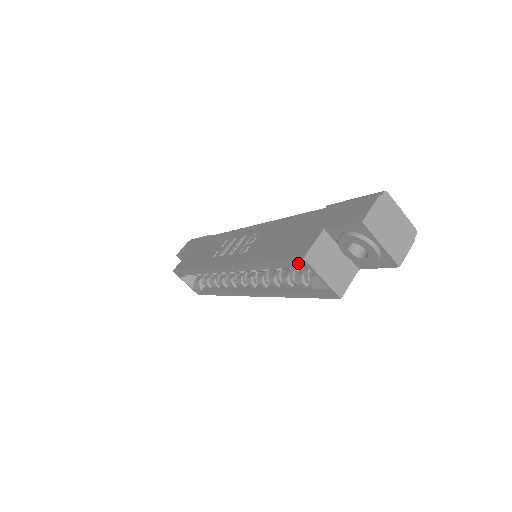
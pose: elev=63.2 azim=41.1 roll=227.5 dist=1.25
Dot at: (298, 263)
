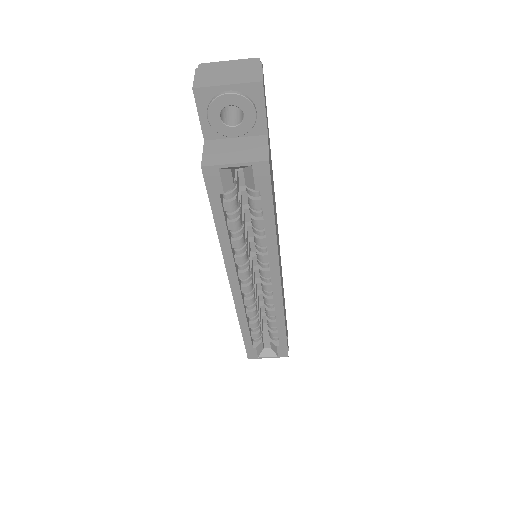
Dot at: (210, 179)
